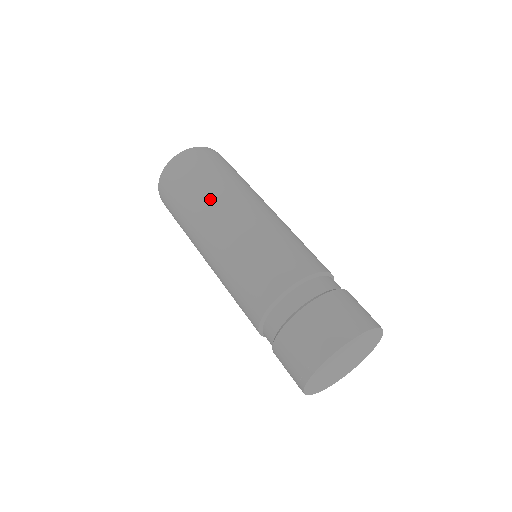
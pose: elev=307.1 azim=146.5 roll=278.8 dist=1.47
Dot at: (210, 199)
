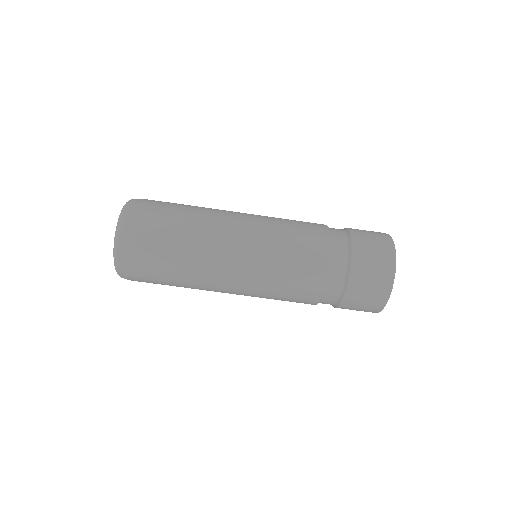
Dot at: (198, 247)
